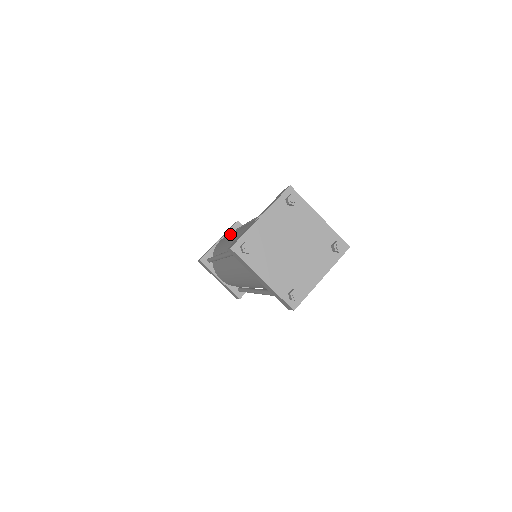
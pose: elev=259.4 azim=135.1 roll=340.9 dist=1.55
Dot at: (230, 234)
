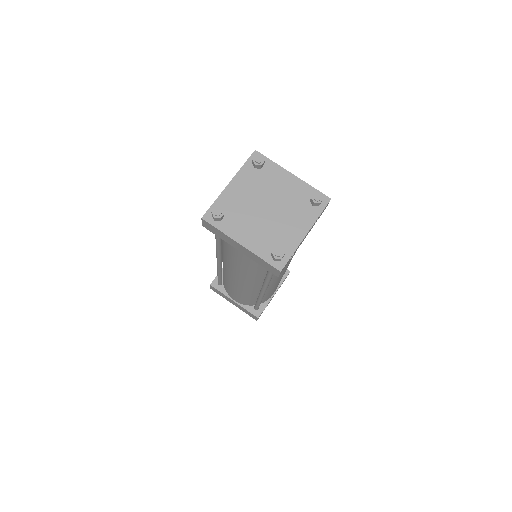
Dot at: occluded
